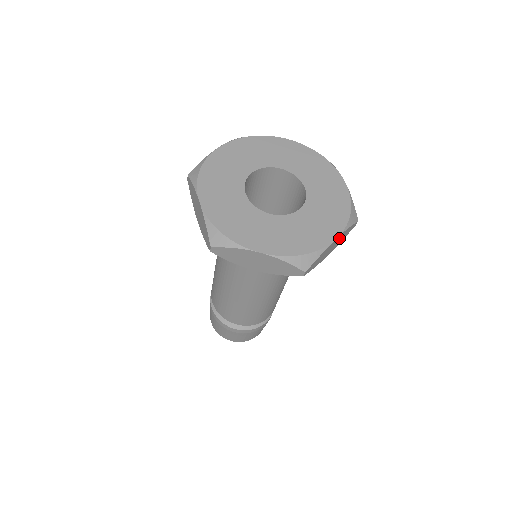
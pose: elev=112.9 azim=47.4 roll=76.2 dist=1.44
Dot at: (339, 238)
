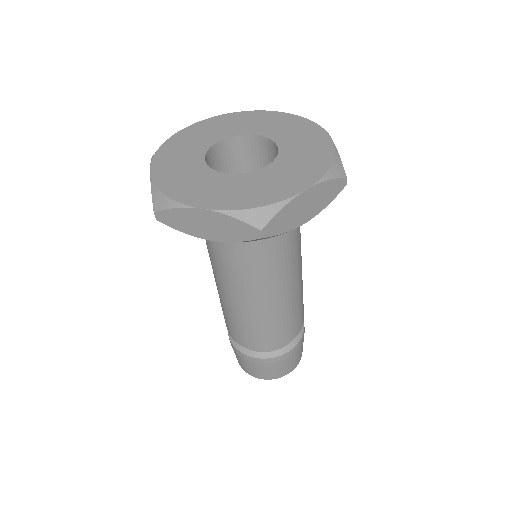
Dot at: (314, 194)
